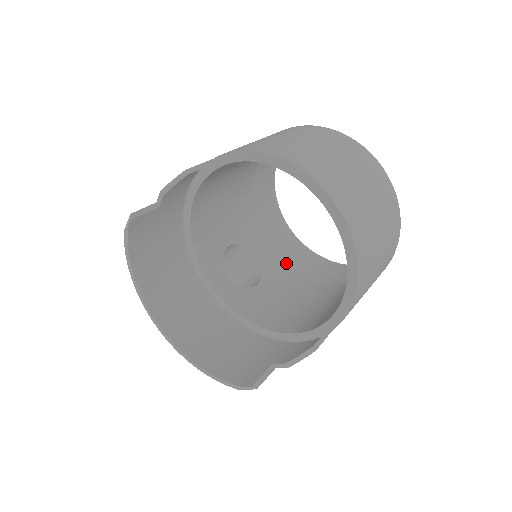
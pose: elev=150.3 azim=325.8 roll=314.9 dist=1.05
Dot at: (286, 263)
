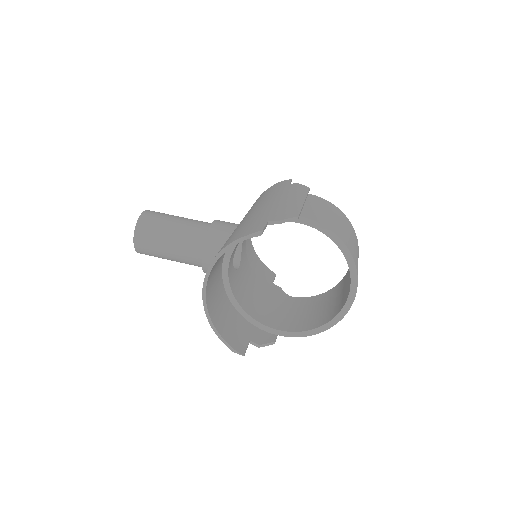
Dot at: occluded
